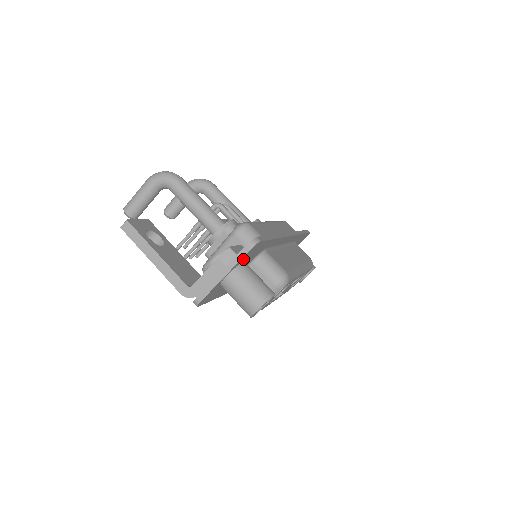
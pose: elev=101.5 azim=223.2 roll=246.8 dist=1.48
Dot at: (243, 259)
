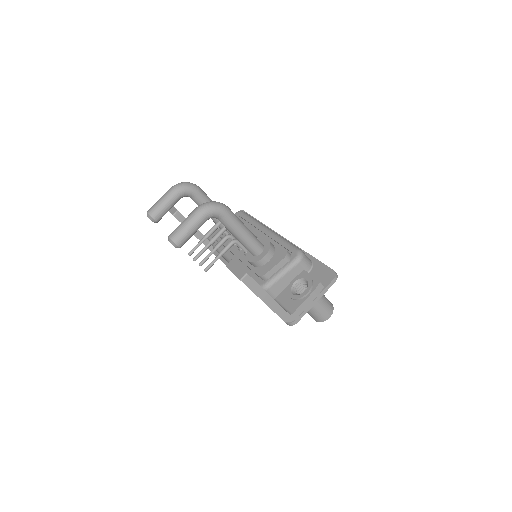
Dot at: occluded
